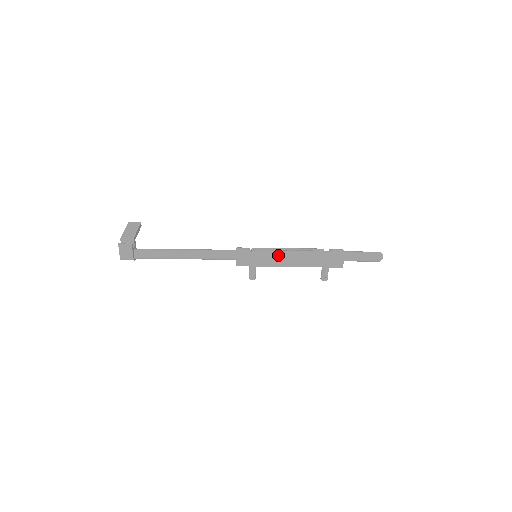
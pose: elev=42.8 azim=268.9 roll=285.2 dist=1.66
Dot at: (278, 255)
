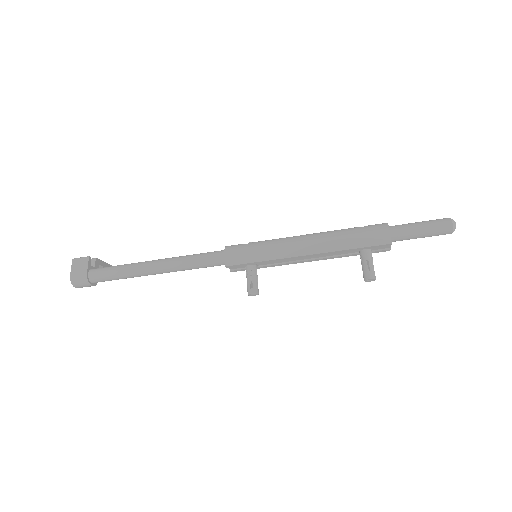
Dot at: (285, 240)
